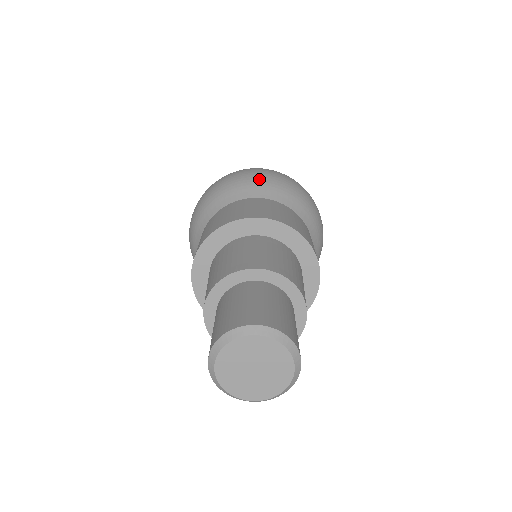
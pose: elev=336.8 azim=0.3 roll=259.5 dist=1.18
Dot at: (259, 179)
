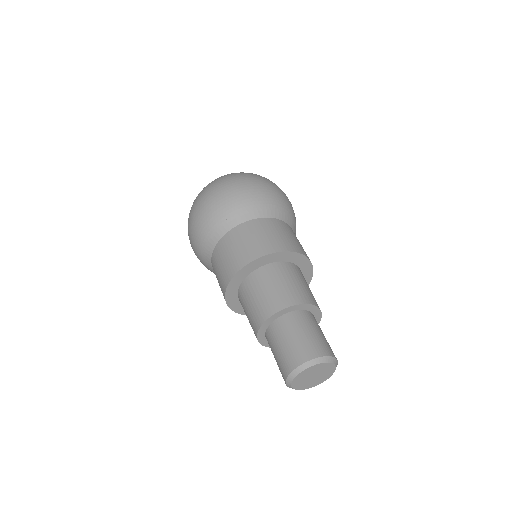
Dot at: (264, 197)
